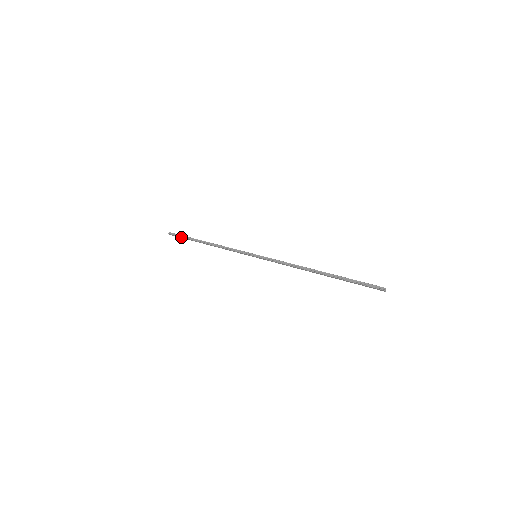
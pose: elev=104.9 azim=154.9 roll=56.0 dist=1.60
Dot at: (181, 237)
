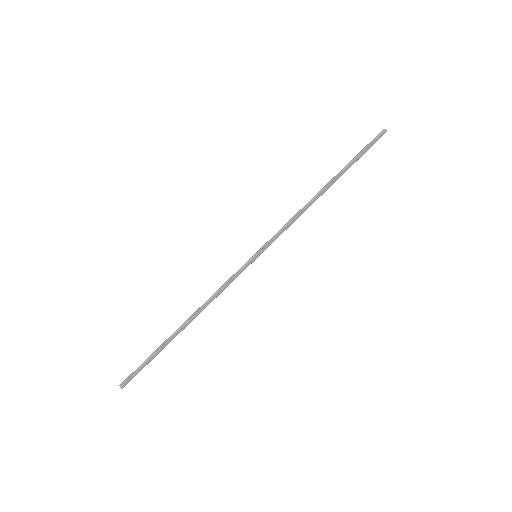
Dot at: (144, 364)
